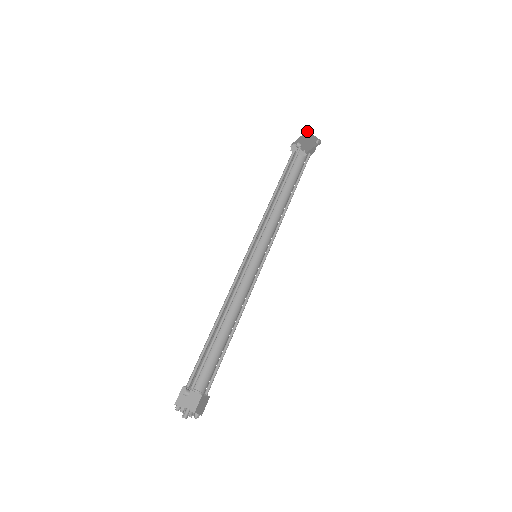
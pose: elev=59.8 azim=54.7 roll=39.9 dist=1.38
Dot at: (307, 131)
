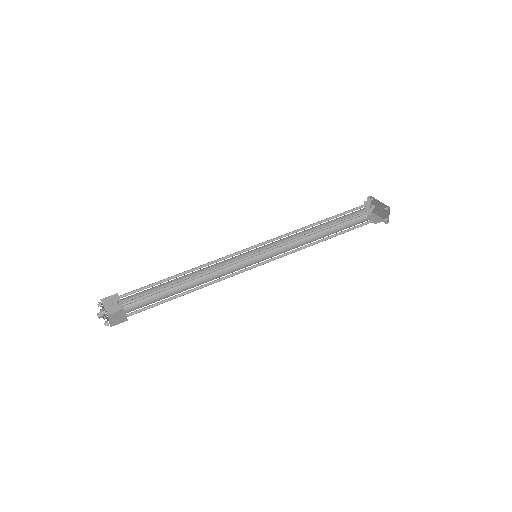
Dot at: (389, 207)
